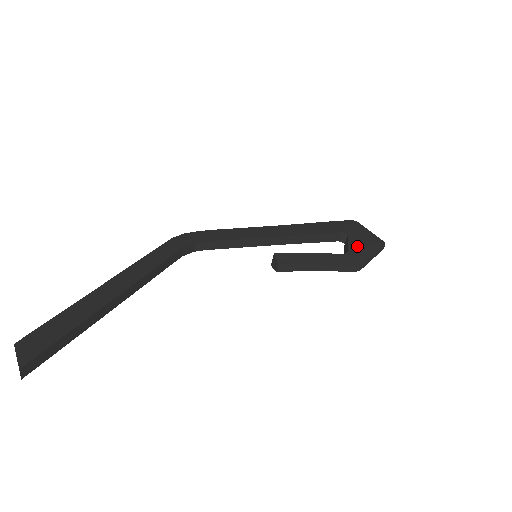
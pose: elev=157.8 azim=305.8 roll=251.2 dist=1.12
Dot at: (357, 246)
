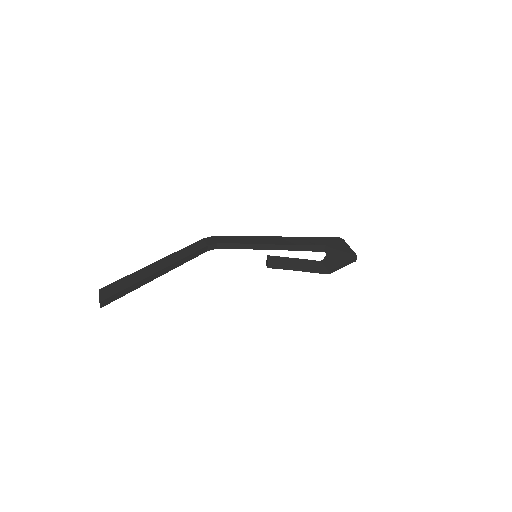
Dot at: (333, 256)
